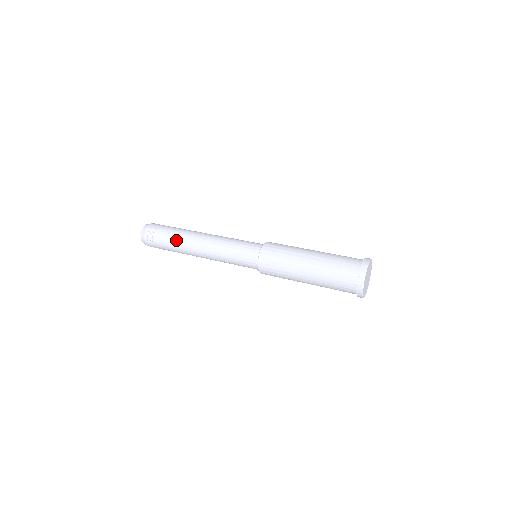
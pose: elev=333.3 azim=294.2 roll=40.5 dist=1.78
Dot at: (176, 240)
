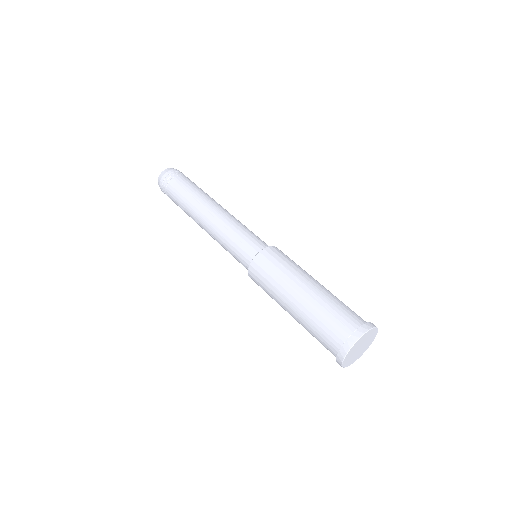
Dot at: (186, 198)
